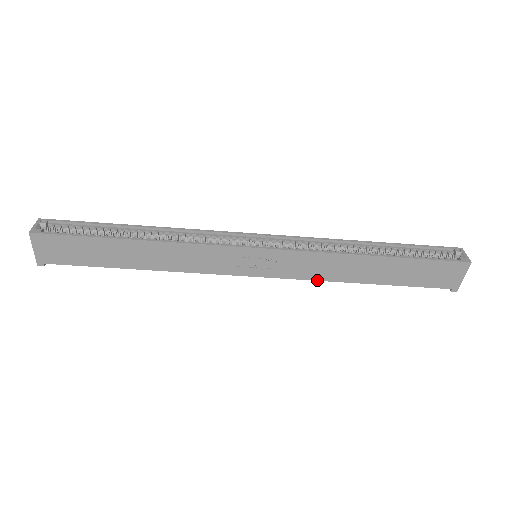
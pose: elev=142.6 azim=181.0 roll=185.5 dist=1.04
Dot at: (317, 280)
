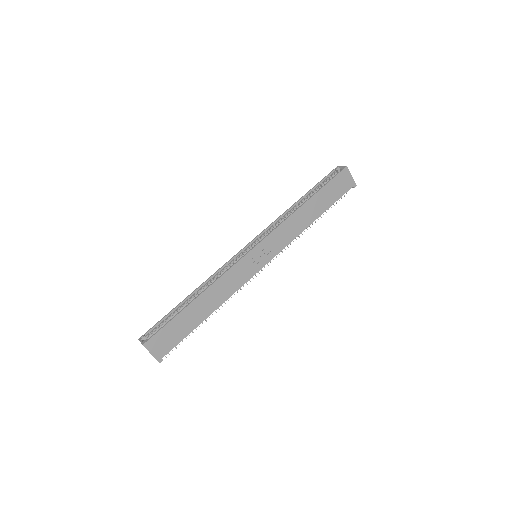
Dot at: occluded
